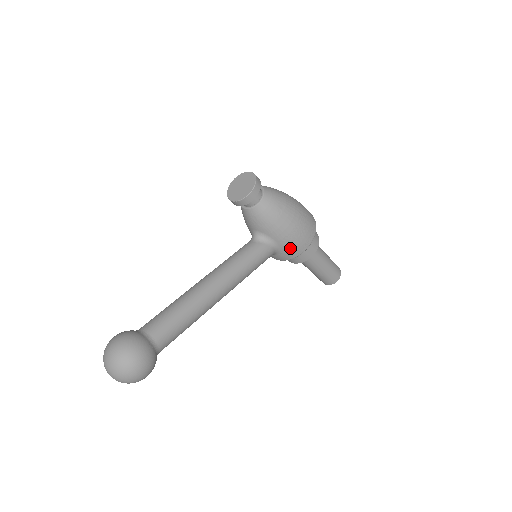
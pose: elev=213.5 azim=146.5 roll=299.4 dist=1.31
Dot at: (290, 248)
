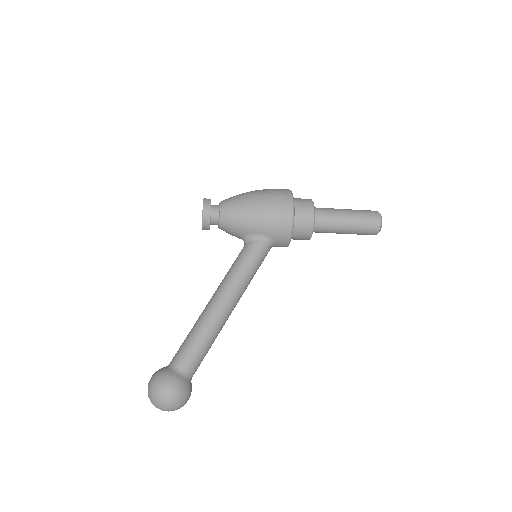
Dot at: (276, 230)
